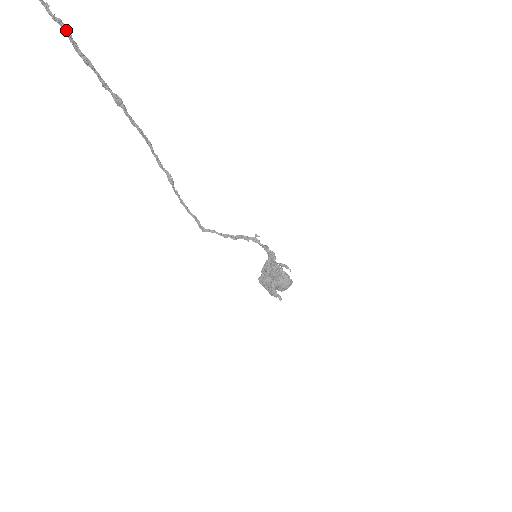
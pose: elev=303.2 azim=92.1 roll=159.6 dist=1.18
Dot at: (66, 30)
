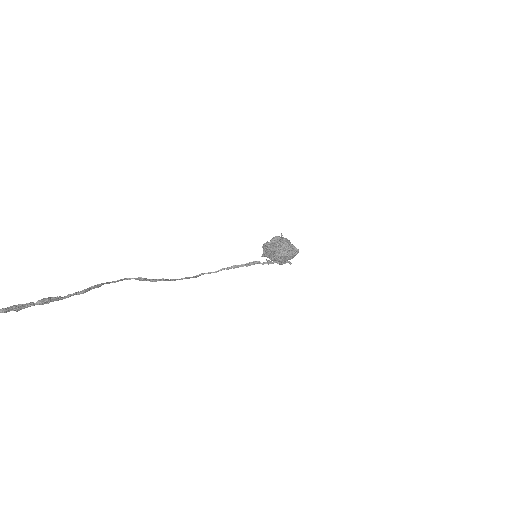
Dot at: out of frame
